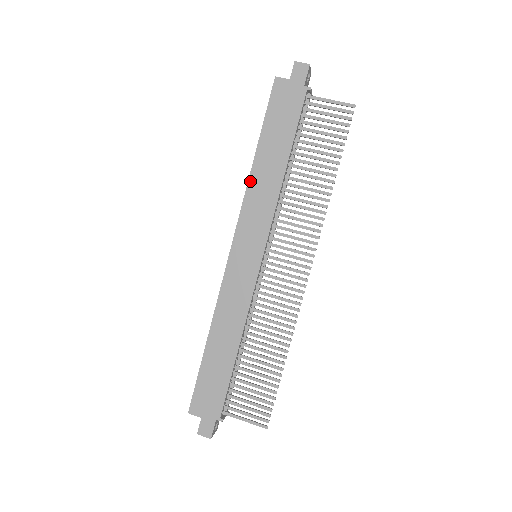
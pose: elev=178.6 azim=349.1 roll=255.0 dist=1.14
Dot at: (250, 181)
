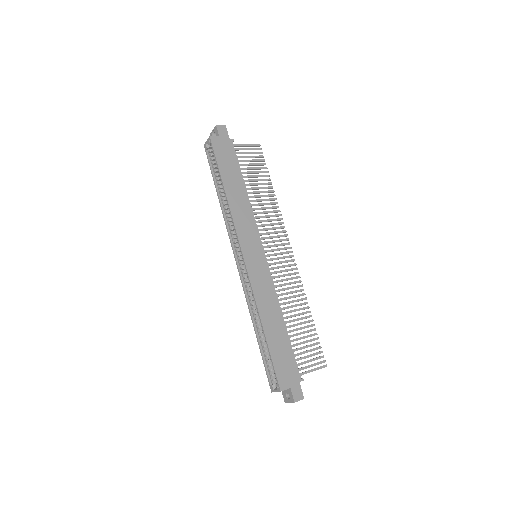
Dot at: (230, 206)
